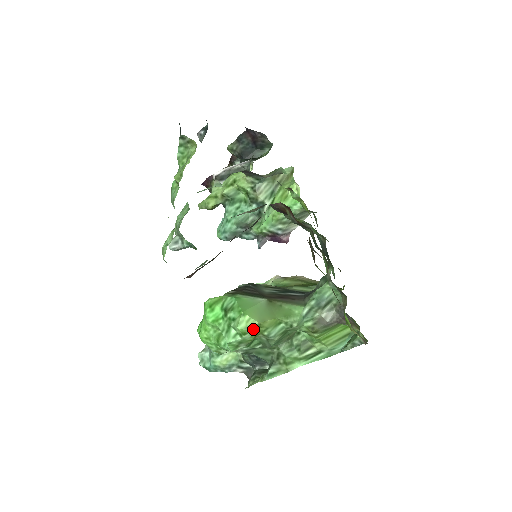
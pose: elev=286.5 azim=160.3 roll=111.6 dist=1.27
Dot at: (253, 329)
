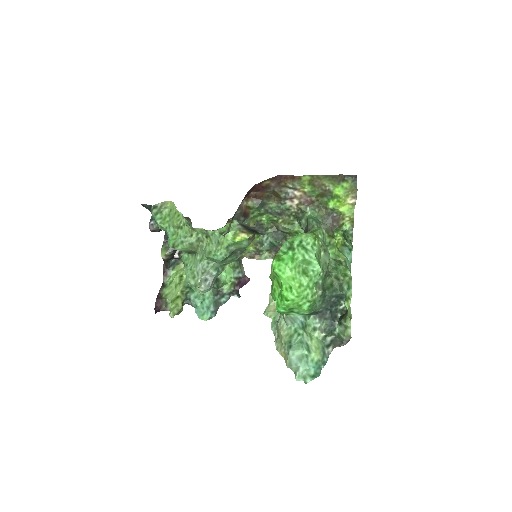
Dot at: occluded
